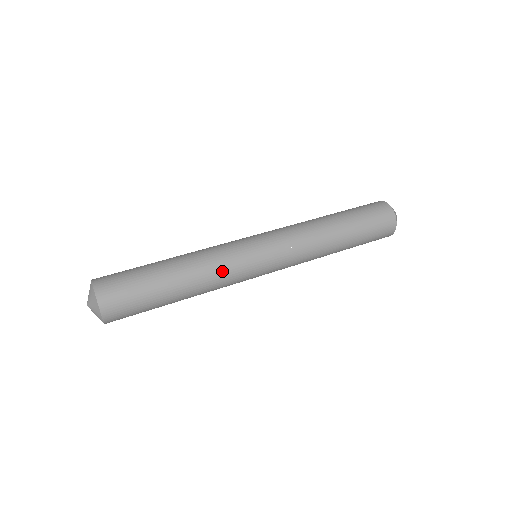
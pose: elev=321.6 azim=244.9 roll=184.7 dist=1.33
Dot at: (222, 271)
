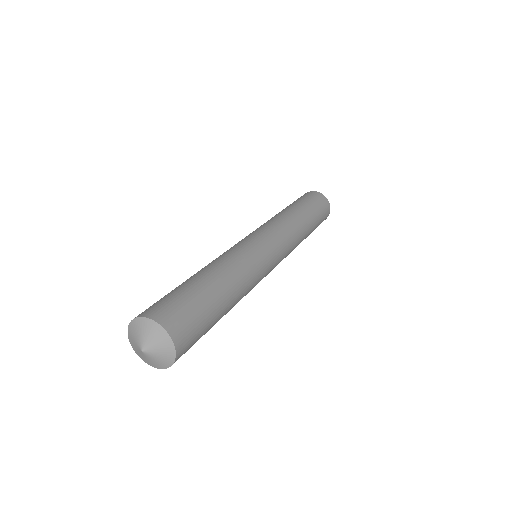
Dot at: (246, 262)
